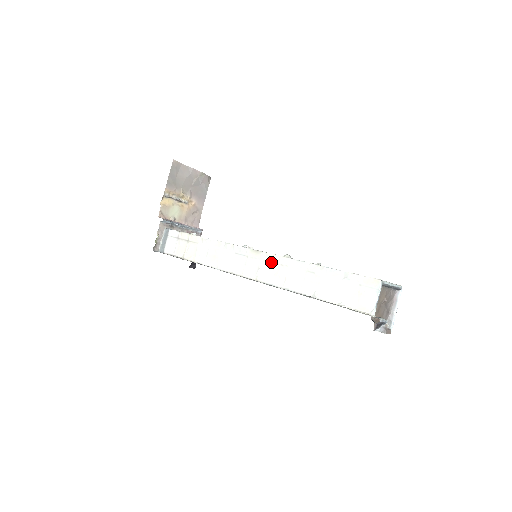
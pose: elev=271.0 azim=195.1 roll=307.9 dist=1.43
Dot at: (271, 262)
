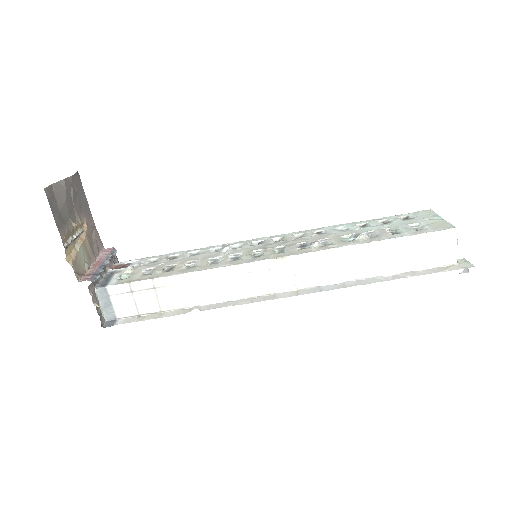
Dot at: (309, 263)
